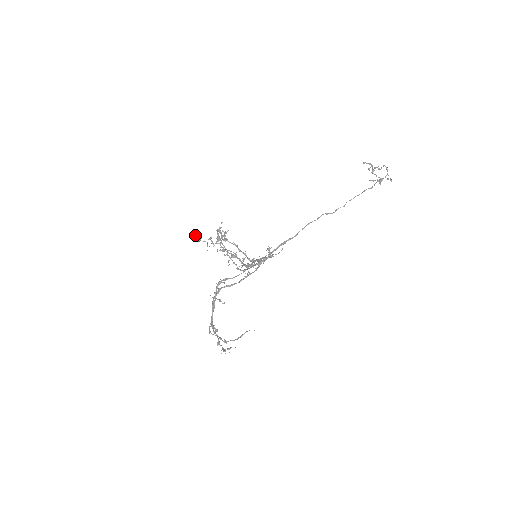
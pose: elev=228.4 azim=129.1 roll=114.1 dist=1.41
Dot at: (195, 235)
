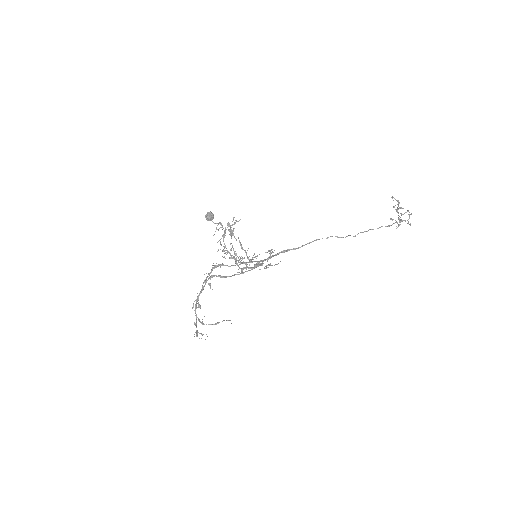
Dot at: (208, 214)
